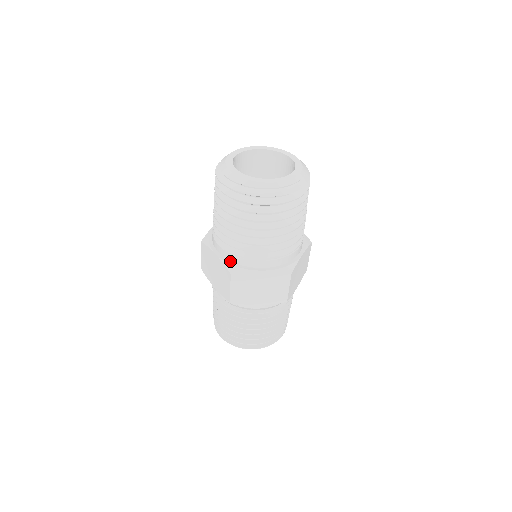
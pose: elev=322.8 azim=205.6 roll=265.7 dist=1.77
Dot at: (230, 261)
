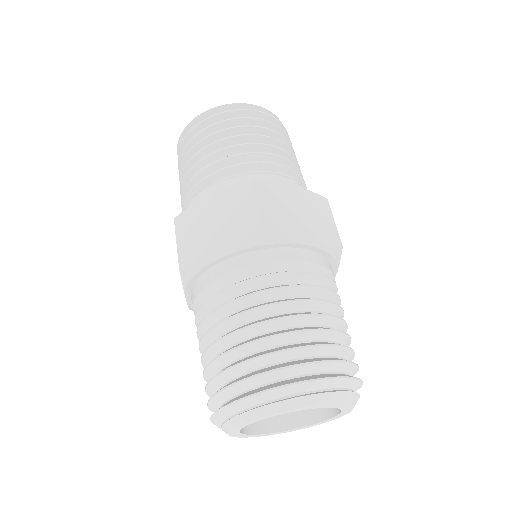
Dot at: occluded
